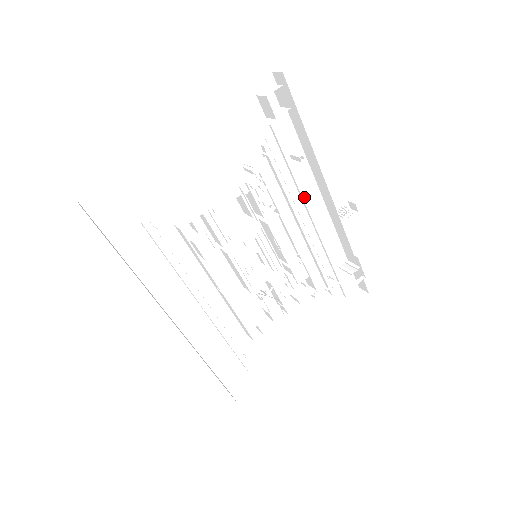
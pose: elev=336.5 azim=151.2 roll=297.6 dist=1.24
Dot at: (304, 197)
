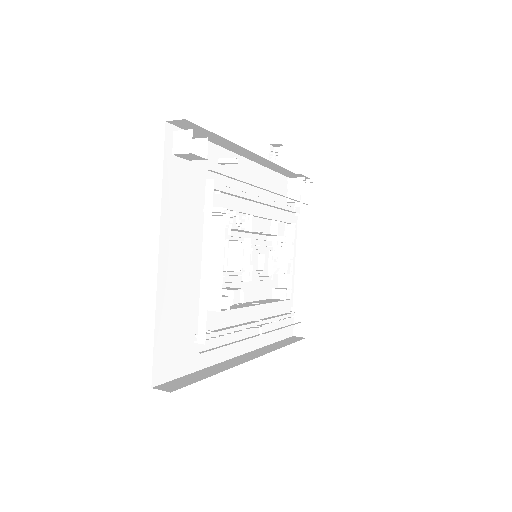
Dot at: (244, 177)
